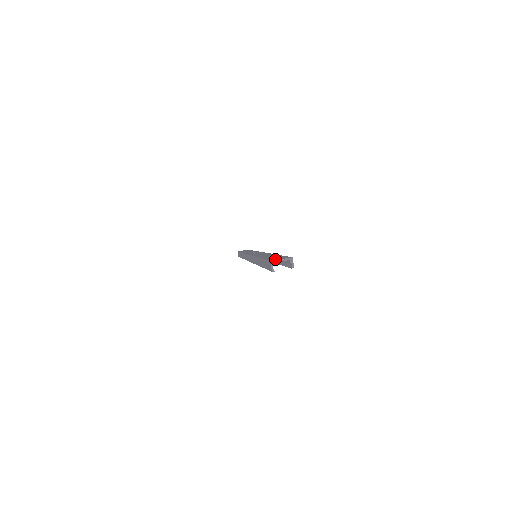
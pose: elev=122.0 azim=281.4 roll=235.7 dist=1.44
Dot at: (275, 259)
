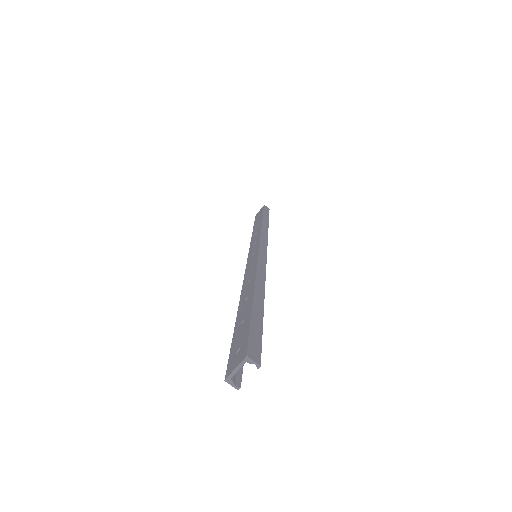
Dot at: (231, 365)
